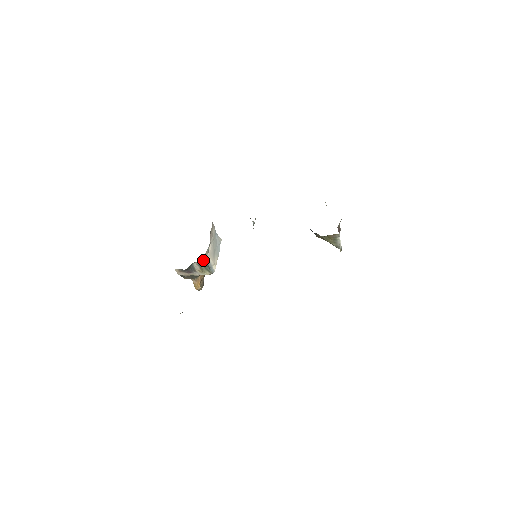
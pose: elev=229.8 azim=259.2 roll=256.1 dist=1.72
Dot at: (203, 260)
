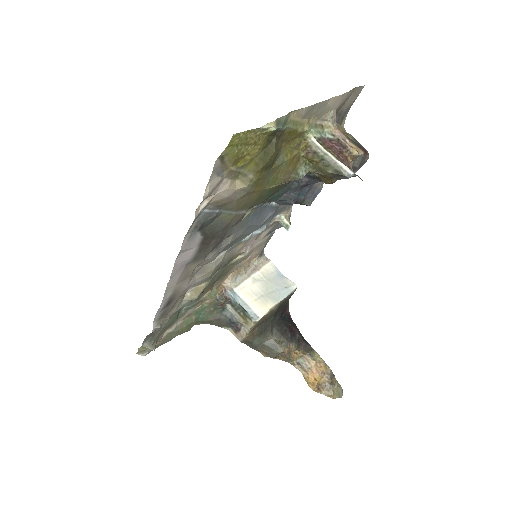
Dot at: (224, 294)
